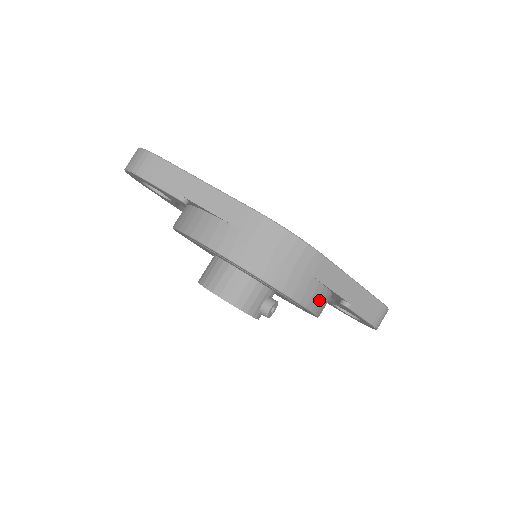
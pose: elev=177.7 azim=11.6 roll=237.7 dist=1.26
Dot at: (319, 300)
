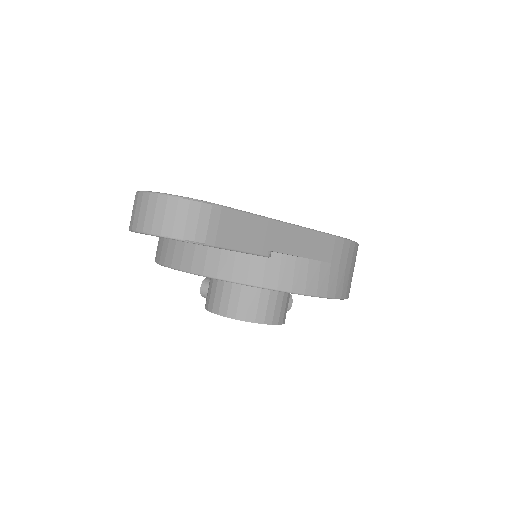
Dot at: occluded
